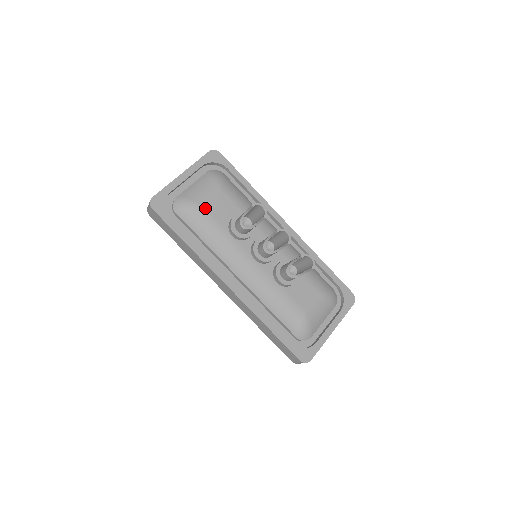
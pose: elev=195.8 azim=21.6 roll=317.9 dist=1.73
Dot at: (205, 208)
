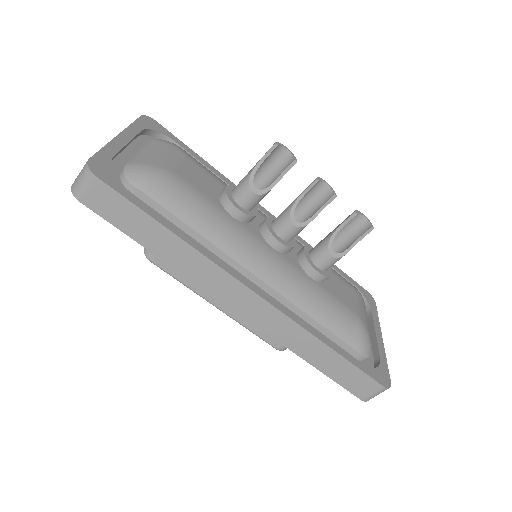
Dot at: (180, 177)
